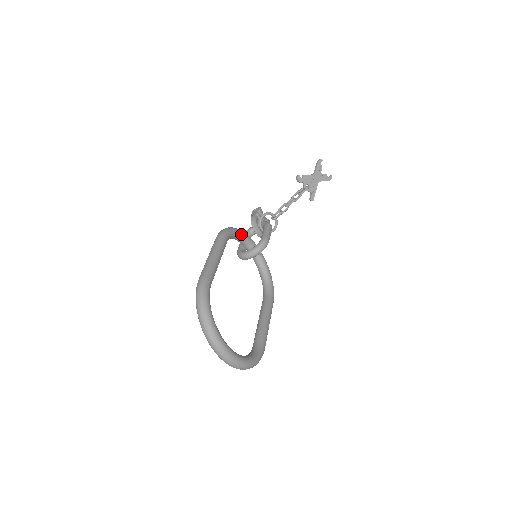
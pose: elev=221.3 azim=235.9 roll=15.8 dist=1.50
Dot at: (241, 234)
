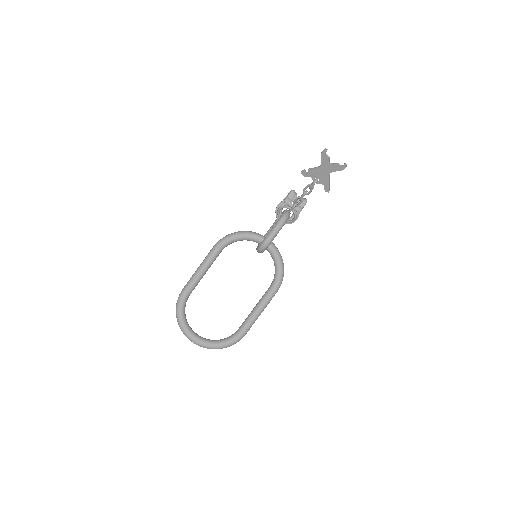
Dot at: (243, 237)
